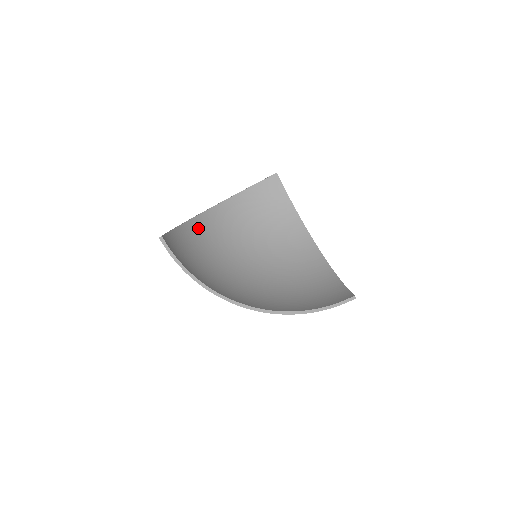
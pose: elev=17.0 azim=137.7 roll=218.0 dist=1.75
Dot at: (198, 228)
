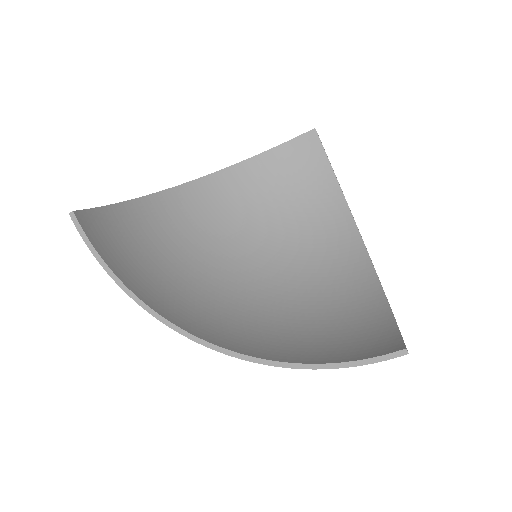
Dot at: (173, 205)
